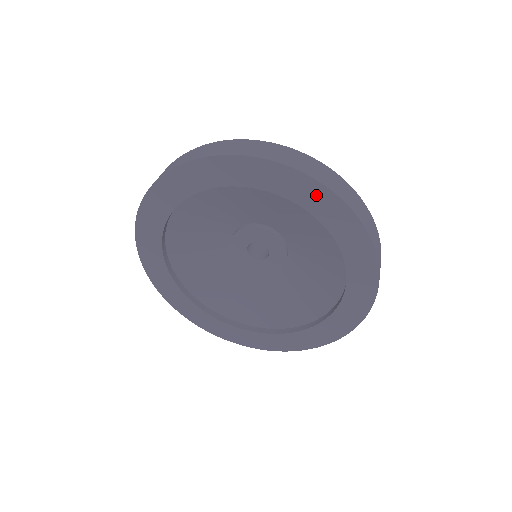
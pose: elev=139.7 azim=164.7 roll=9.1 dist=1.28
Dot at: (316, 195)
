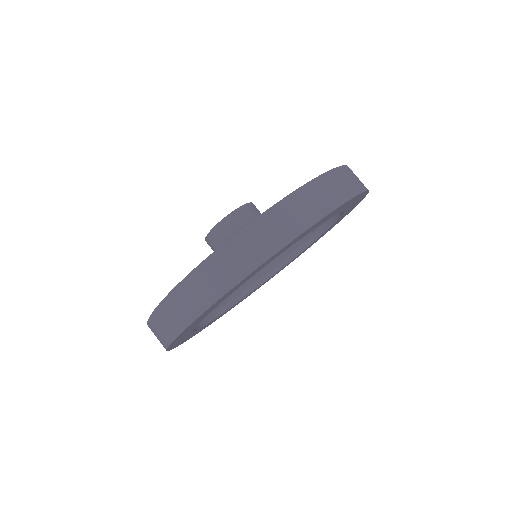
Dot at: occluded
